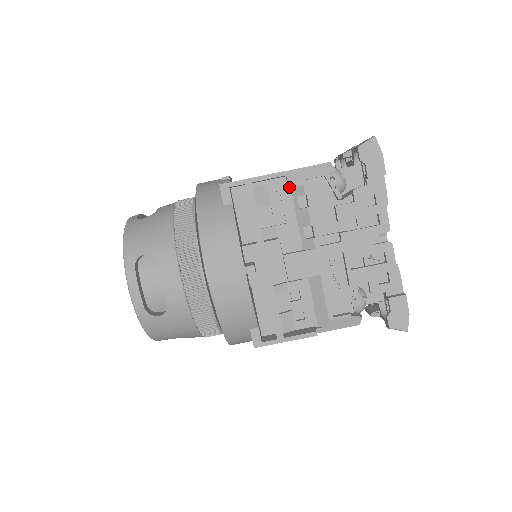
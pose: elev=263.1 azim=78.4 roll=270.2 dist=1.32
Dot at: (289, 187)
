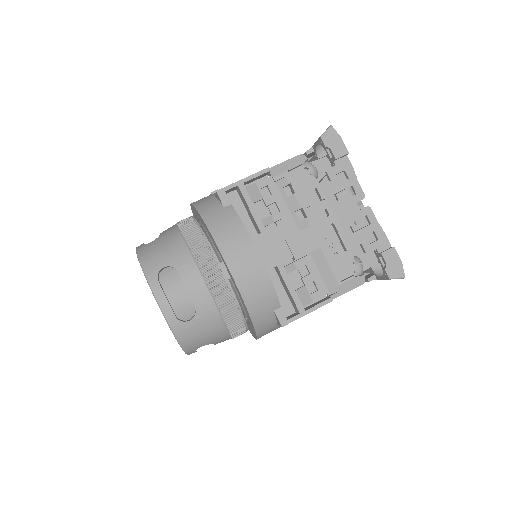
Dot at: (274, 180)
